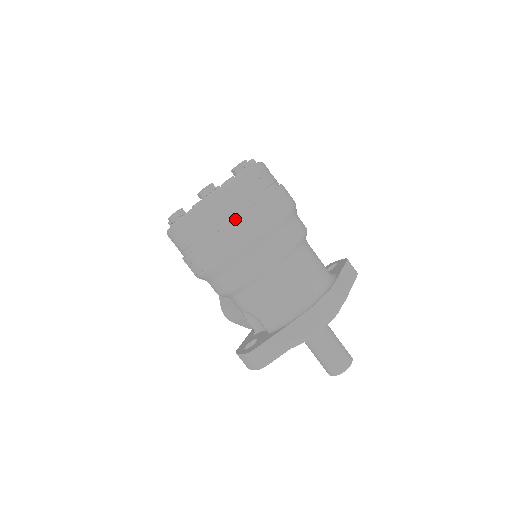
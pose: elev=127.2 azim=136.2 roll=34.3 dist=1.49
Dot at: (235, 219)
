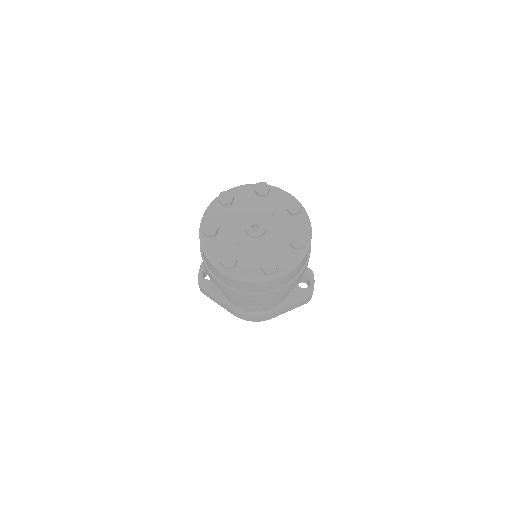
Dot at: (227, 288)
